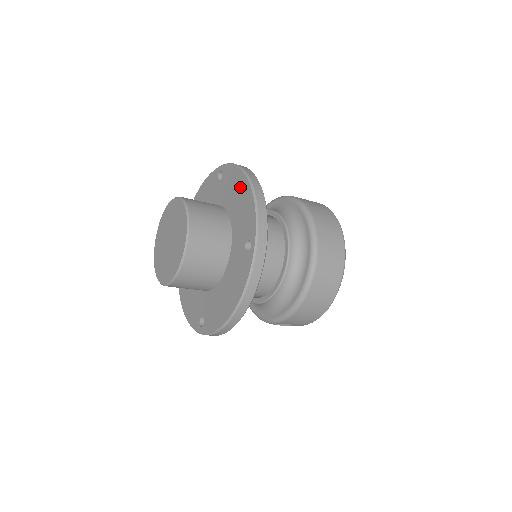
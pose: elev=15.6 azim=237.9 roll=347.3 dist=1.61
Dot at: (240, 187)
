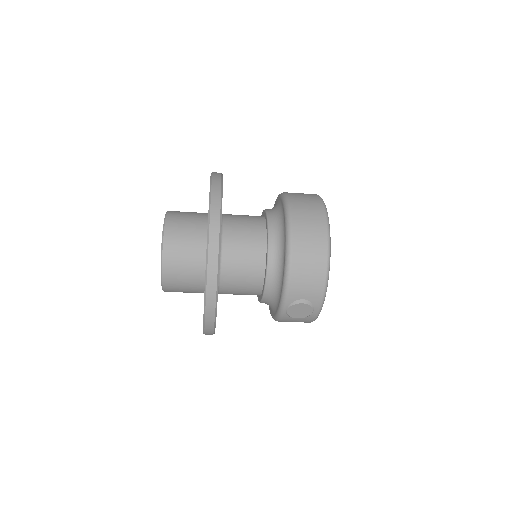
Dot at: occluded
